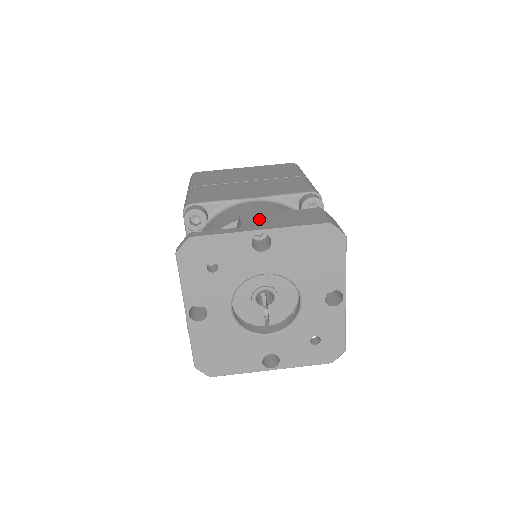
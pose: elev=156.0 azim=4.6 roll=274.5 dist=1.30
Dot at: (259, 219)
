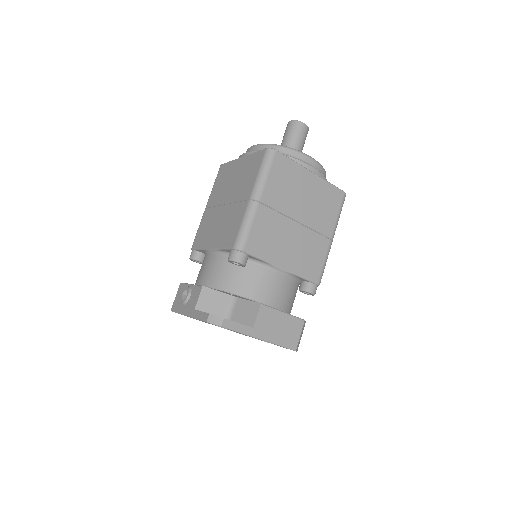
Dot at: (268, 320)
